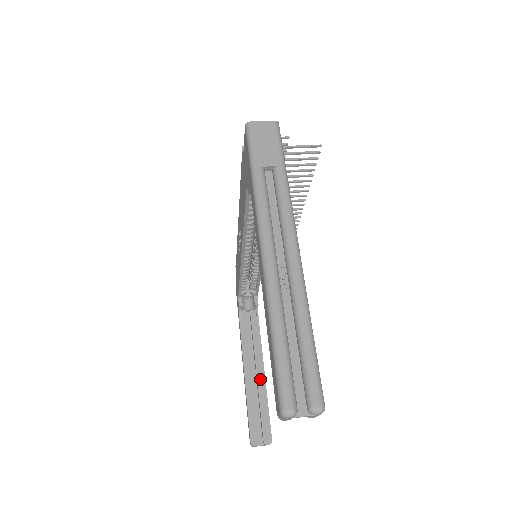
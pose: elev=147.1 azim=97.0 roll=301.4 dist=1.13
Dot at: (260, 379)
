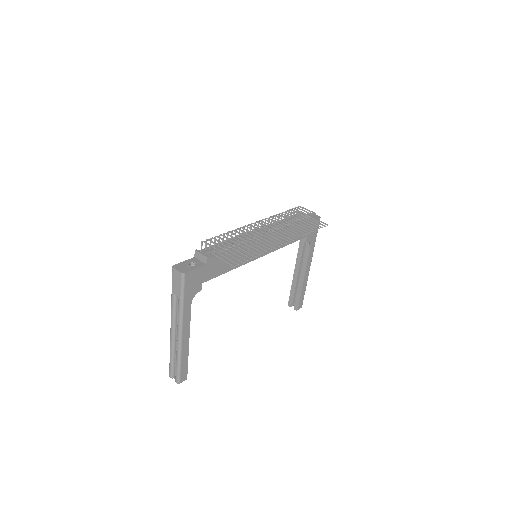
Dot at: (301, 279)
